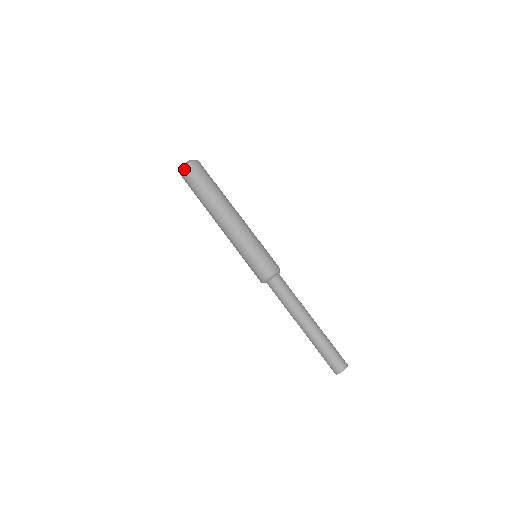
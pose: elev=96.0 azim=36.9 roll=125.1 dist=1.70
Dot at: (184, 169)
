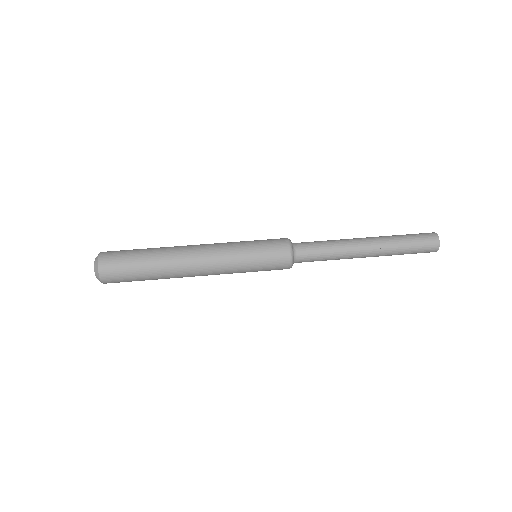
Dot at: (100, 267)
